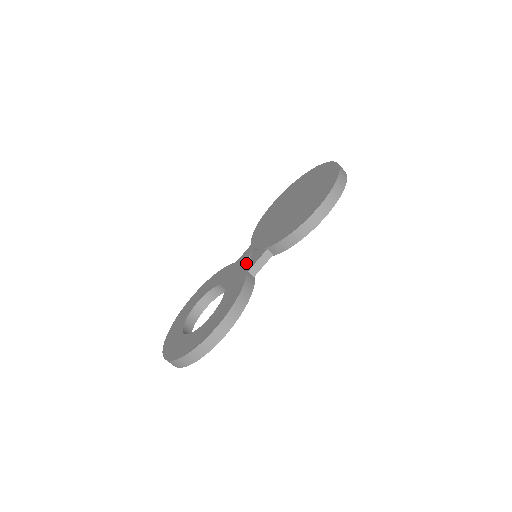
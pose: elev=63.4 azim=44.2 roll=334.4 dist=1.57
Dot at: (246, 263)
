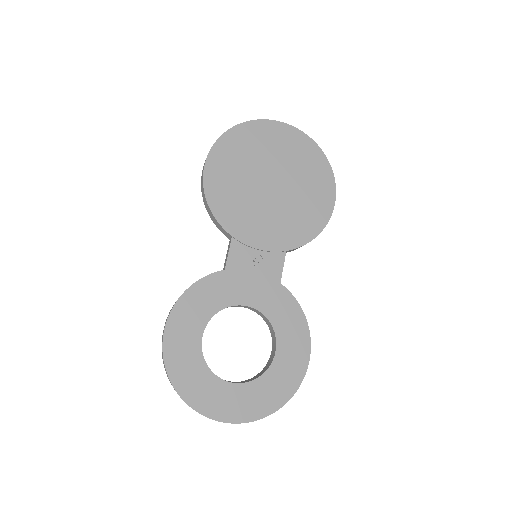
Dot at: (261, 271)
